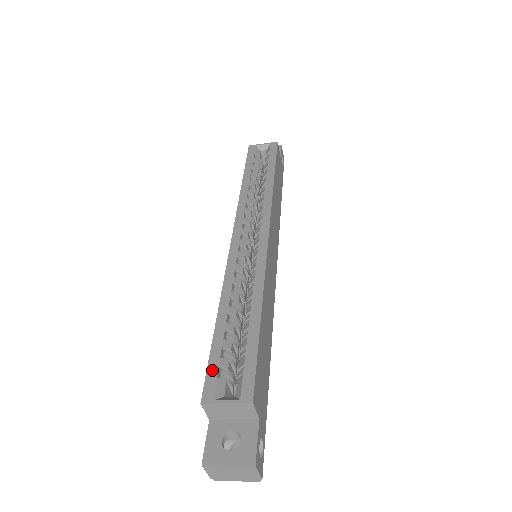
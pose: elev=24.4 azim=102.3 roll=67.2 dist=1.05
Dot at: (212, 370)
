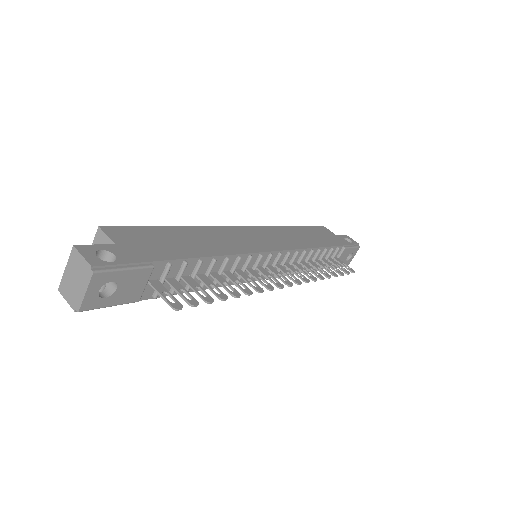
Dot at: occluded
